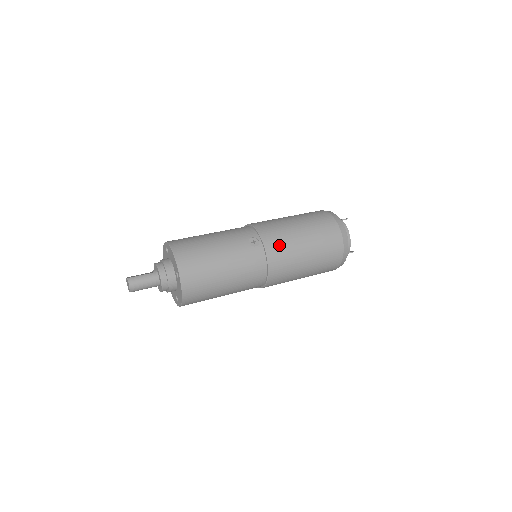
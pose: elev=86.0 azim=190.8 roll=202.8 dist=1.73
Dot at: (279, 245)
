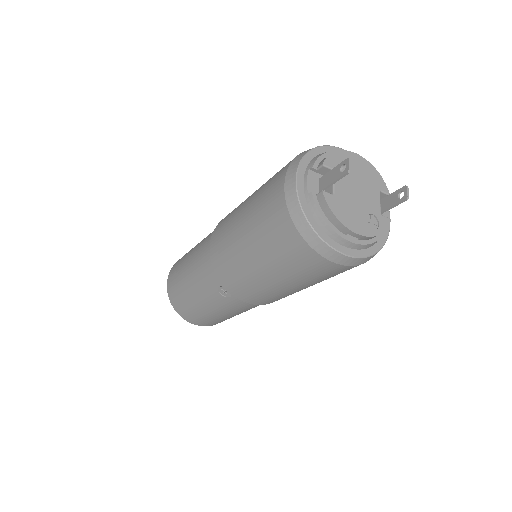
Dot at: (251, 294)
